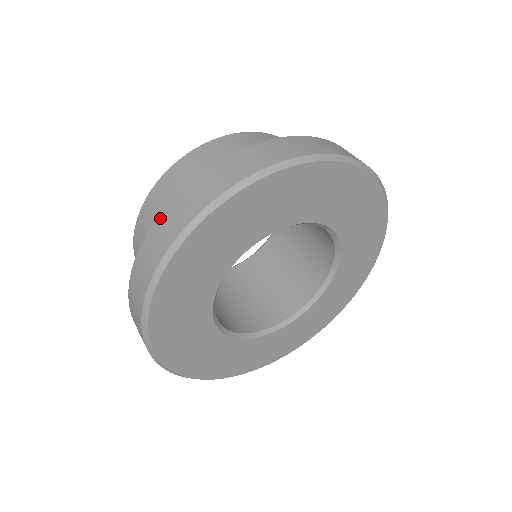
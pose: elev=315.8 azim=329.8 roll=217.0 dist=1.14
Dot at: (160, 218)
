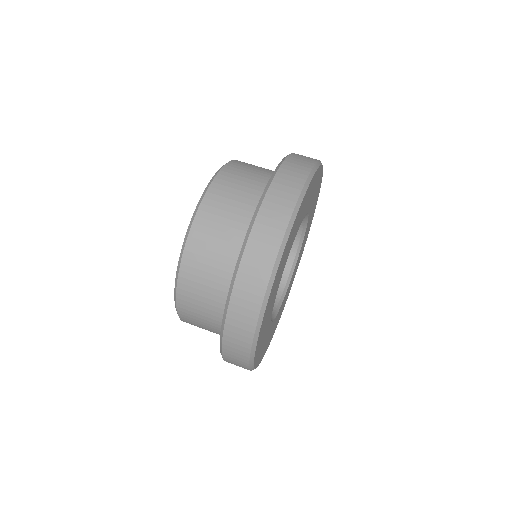
Dot at: (225, 359)
